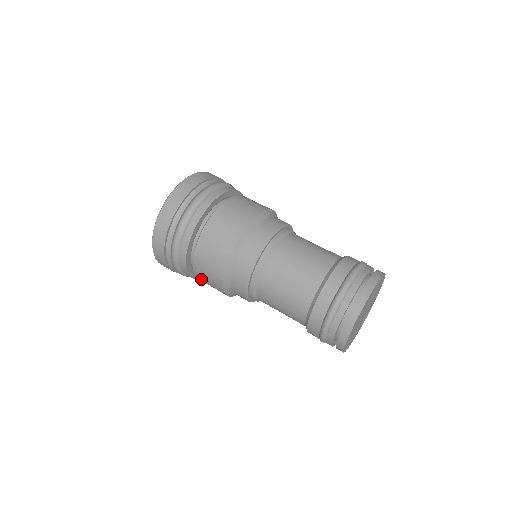
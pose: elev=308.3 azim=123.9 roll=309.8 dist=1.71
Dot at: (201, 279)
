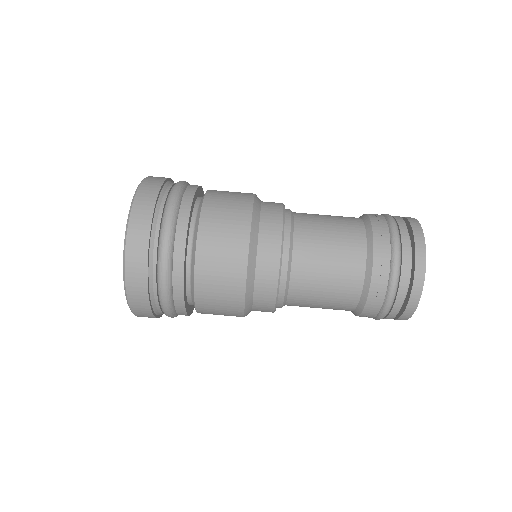
Dot at: occluded
